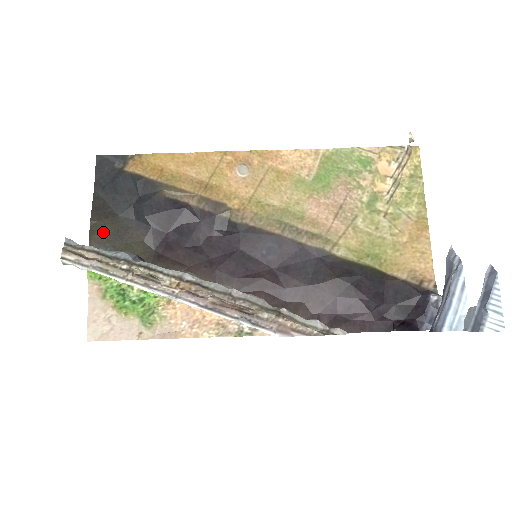
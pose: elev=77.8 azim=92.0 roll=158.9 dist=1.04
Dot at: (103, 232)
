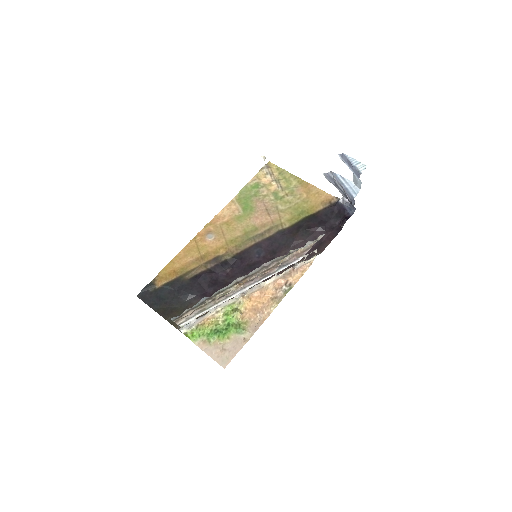
Dot at: occluded
